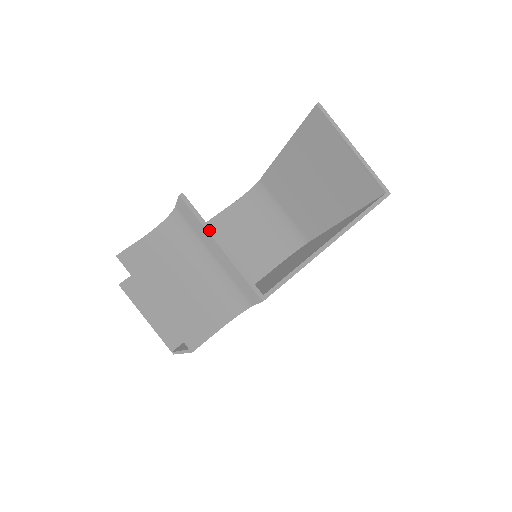
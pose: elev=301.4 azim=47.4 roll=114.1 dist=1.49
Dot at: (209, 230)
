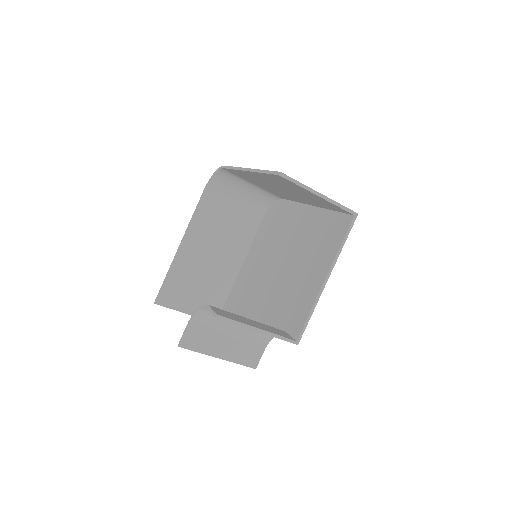
Dot at: (246, 326)
